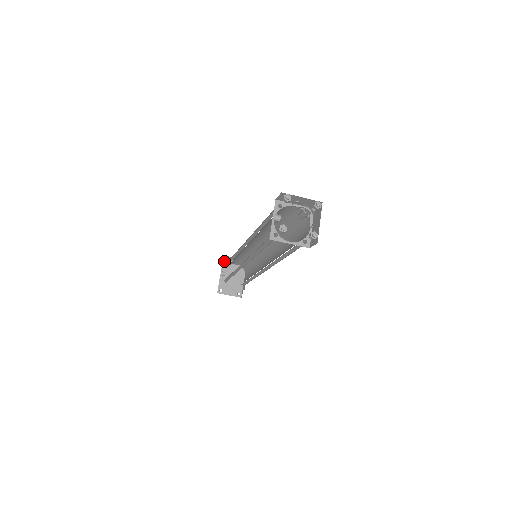
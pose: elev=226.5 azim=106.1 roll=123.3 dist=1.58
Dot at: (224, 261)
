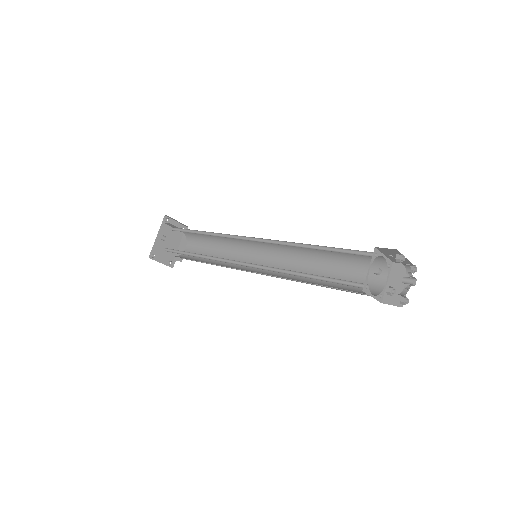
Dot at: (167, 223)
